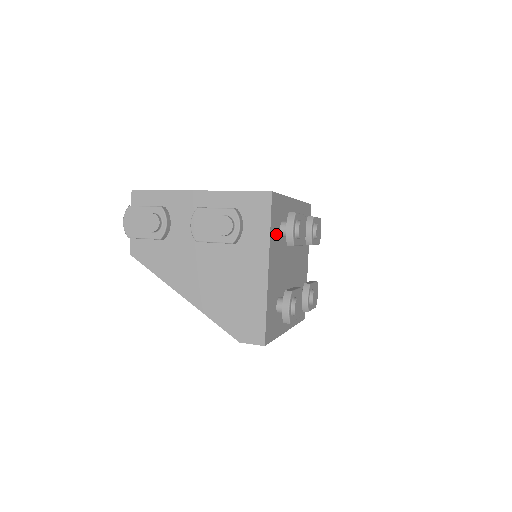
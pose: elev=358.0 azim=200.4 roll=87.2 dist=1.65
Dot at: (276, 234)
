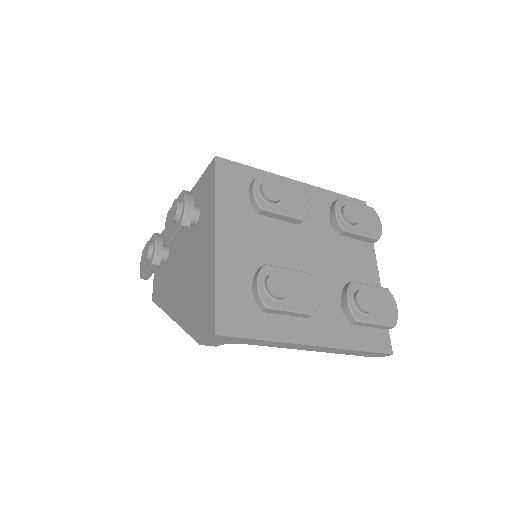
Dot at: (238, 204)
